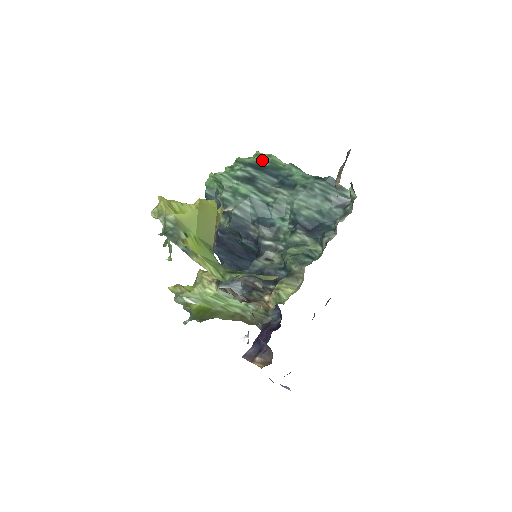
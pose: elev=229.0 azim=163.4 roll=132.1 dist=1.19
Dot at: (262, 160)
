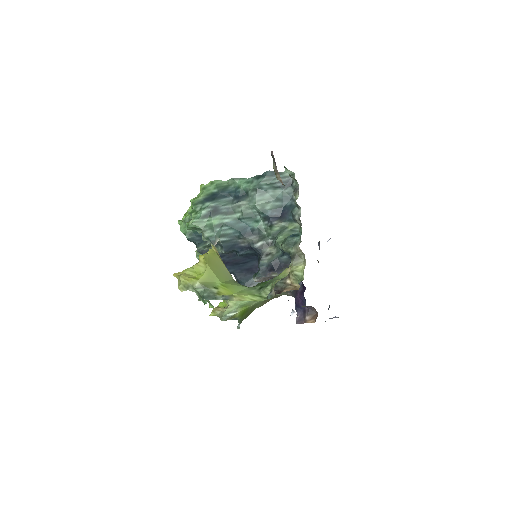
Dot at: (210, 190)
